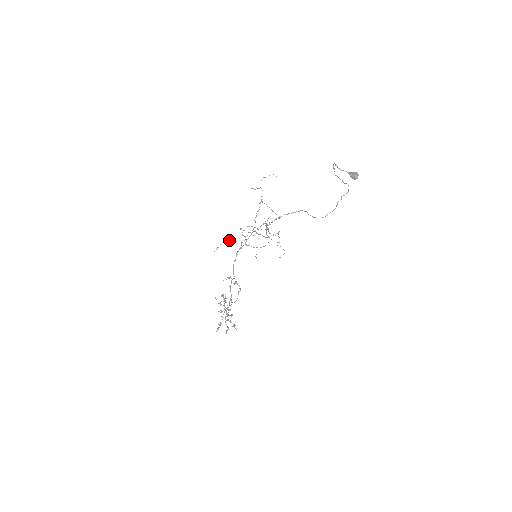
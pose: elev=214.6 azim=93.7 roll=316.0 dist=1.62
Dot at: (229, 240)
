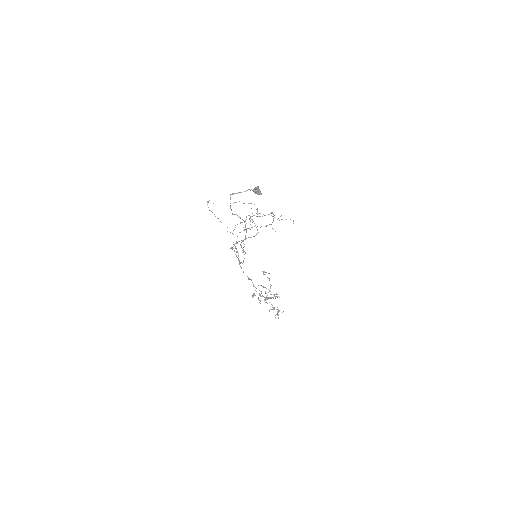
Dot at: occluded
